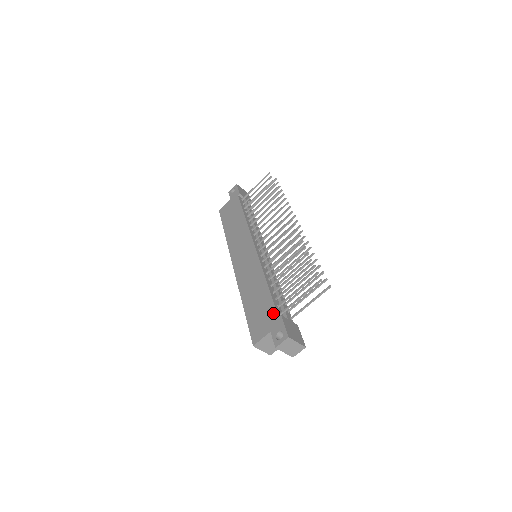
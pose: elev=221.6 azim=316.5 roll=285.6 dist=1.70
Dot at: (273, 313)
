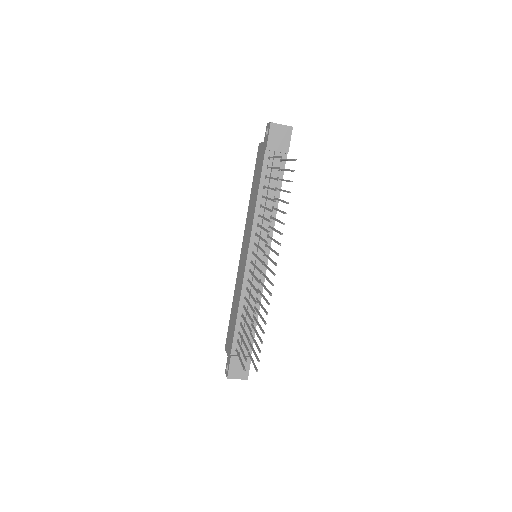
Dot at: (231, 346)
